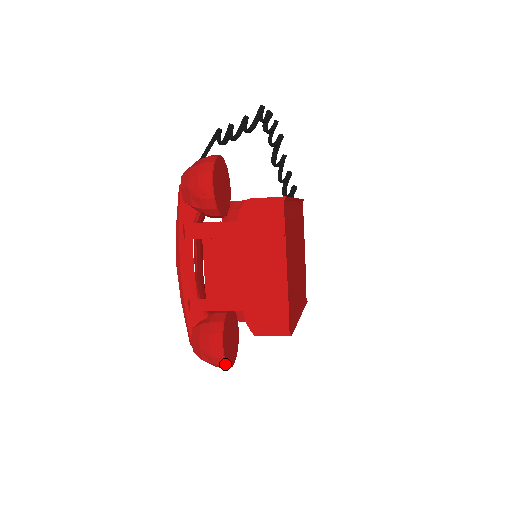
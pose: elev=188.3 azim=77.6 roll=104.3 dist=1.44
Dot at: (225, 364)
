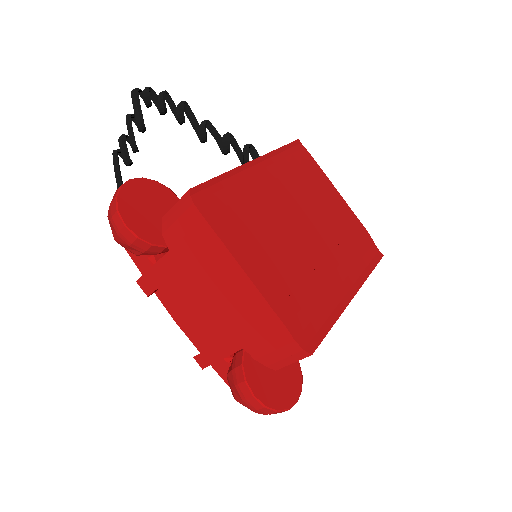
Dot at: (274, 411)
